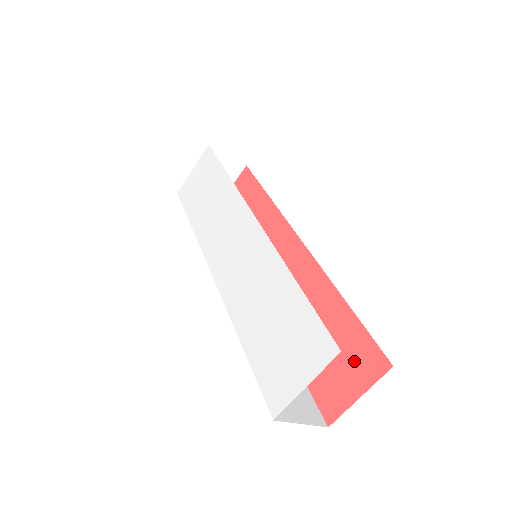
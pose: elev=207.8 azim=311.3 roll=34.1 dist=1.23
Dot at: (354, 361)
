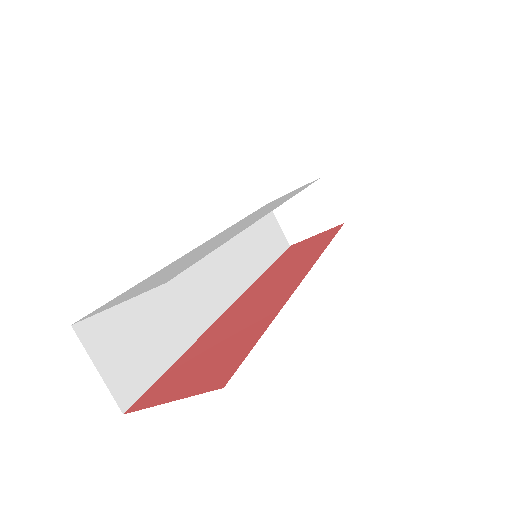
Dot at: (209, 370)
